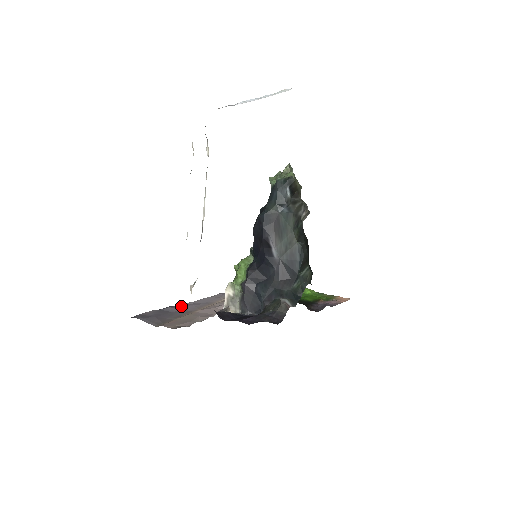
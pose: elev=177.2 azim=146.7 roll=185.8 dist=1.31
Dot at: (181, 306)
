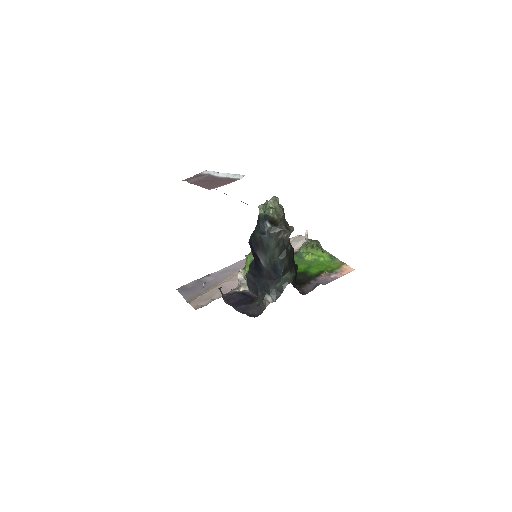
Dot at: (216, 273)
